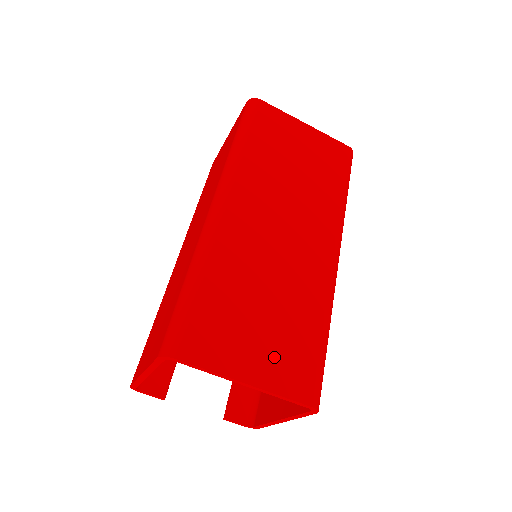
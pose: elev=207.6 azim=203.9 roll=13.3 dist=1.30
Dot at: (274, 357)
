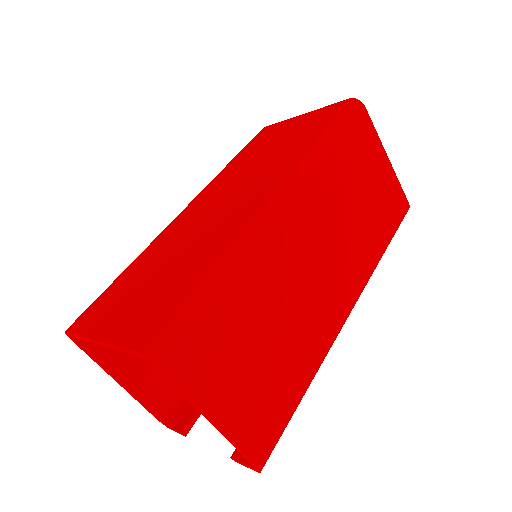
Dot at: (135, 312)
